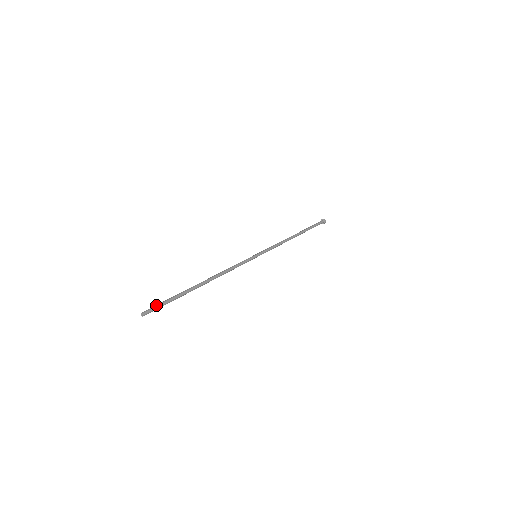
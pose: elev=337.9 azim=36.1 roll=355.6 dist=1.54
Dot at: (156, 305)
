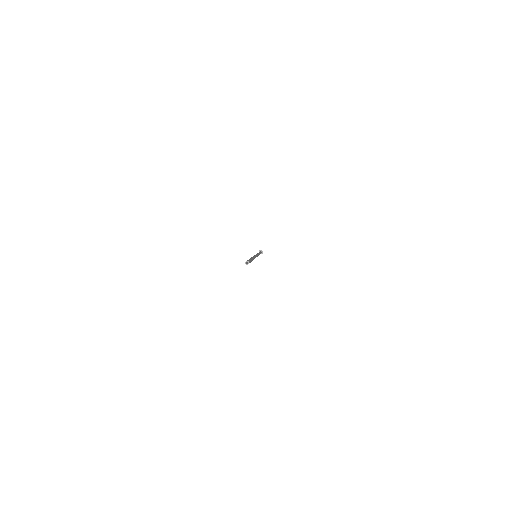
Dot at: occluded
